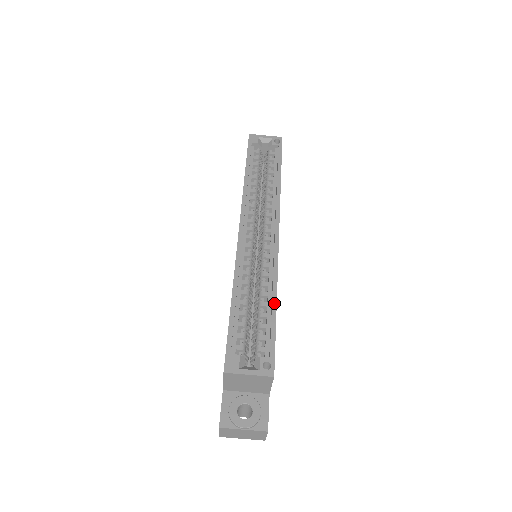
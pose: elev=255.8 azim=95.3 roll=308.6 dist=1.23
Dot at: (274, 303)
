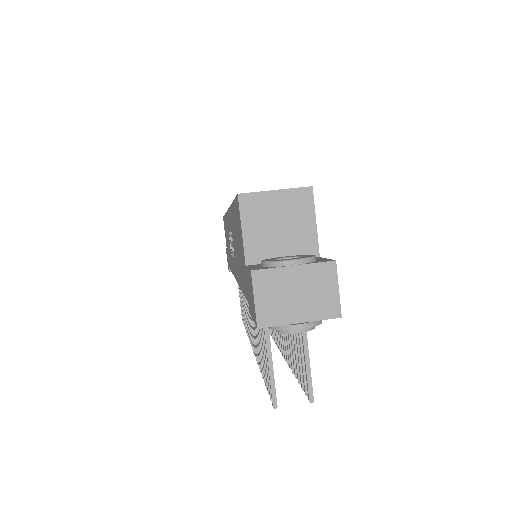
Dot at: occluded
